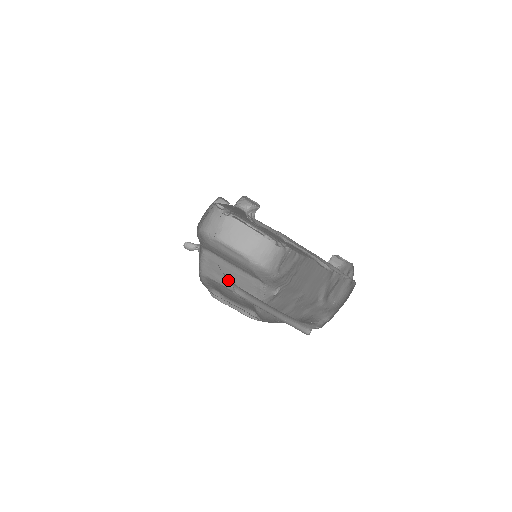
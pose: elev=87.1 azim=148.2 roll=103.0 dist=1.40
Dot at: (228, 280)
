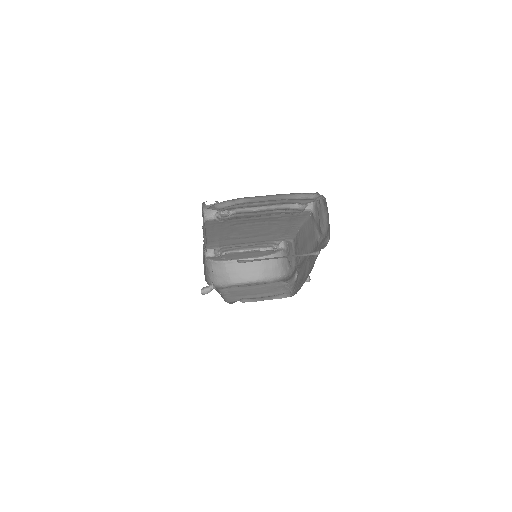
Dot at: (254, 295)
